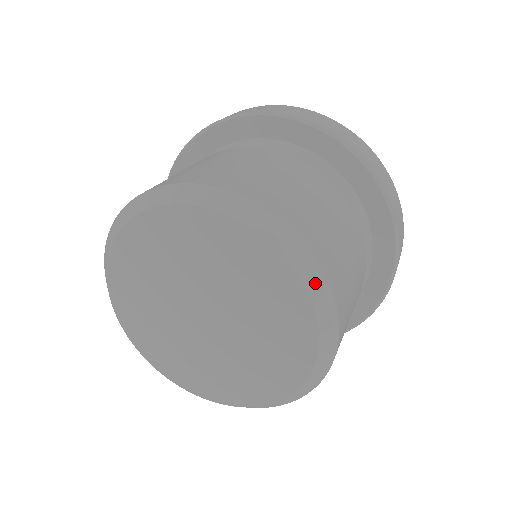
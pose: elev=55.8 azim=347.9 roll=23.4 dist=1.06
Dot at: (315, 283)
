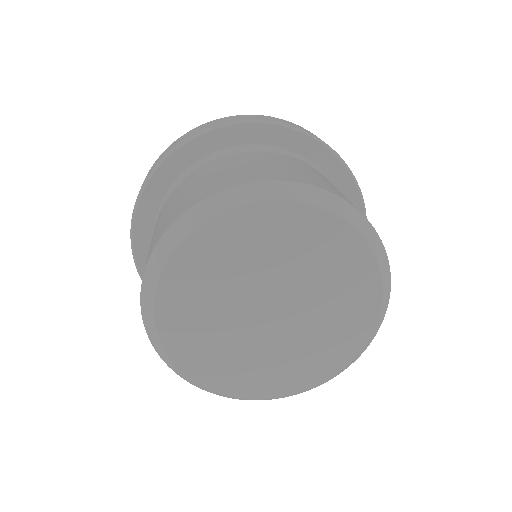
Dot at: (274, 191)
